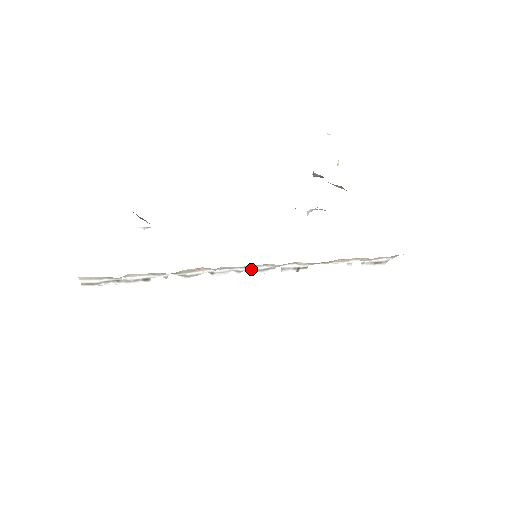
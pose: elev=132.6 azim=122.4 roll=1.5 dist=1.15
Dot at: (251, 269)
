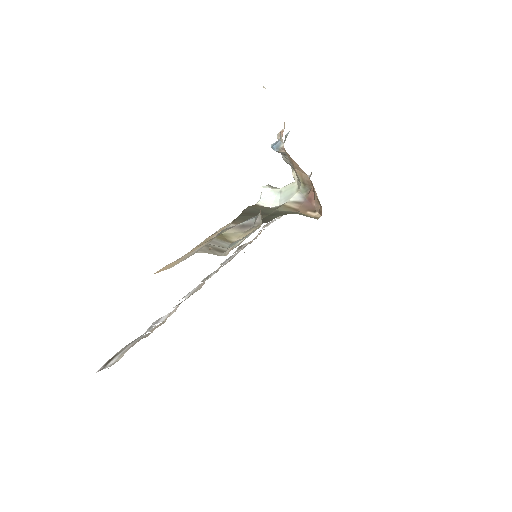
Dot at: (226, 262)
